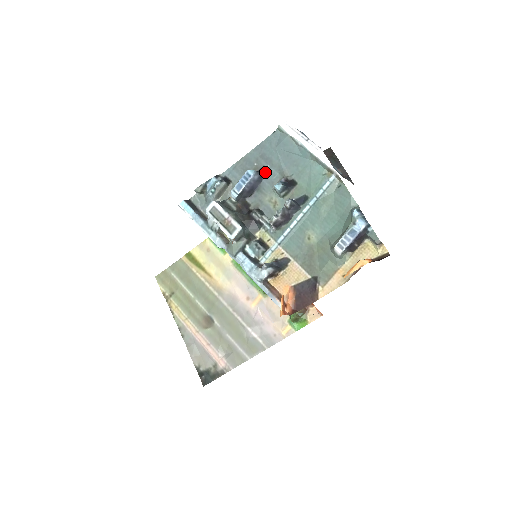
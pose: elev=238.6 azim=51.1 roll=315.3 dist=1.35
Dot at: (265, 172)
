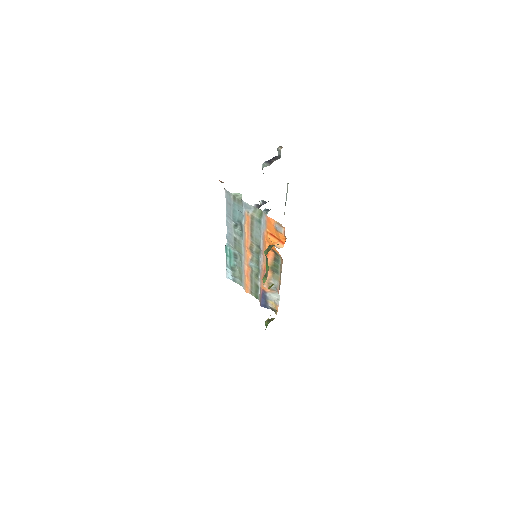
Dot at: occluded
